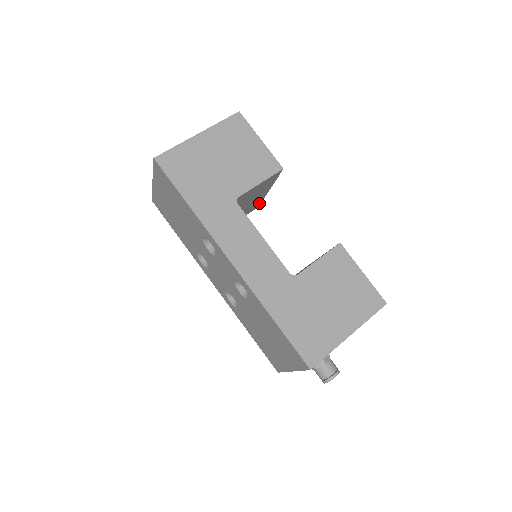
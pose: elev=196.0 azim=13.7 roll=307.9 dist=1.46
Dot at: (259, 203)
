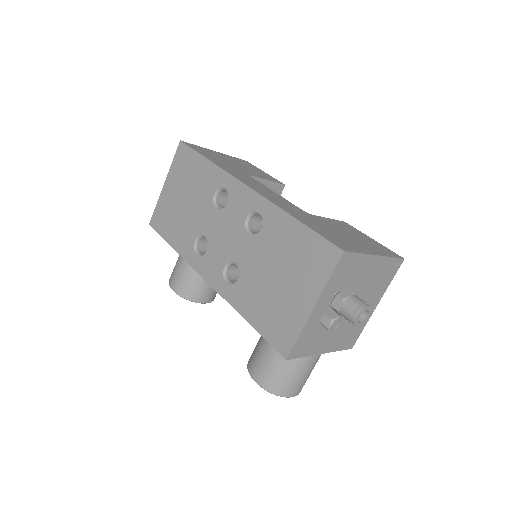
Dot at: occluded
